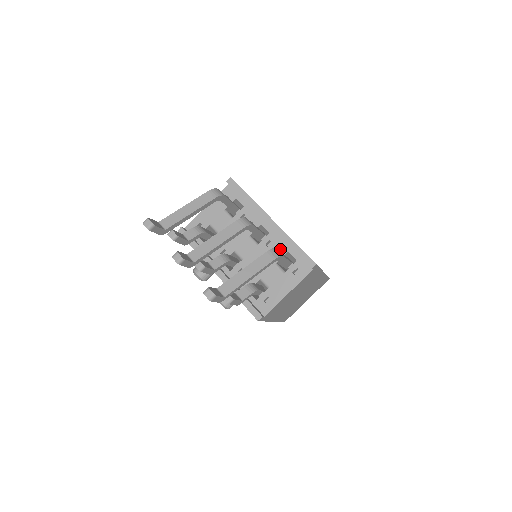
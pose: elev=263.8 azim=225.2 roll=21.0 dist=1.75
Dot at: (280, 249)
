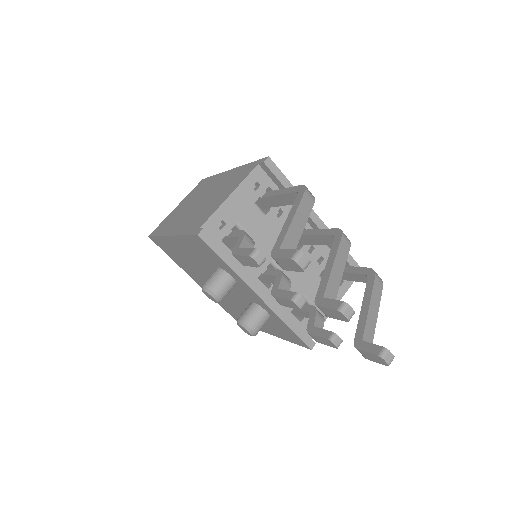
Dot at: (323, 256)
